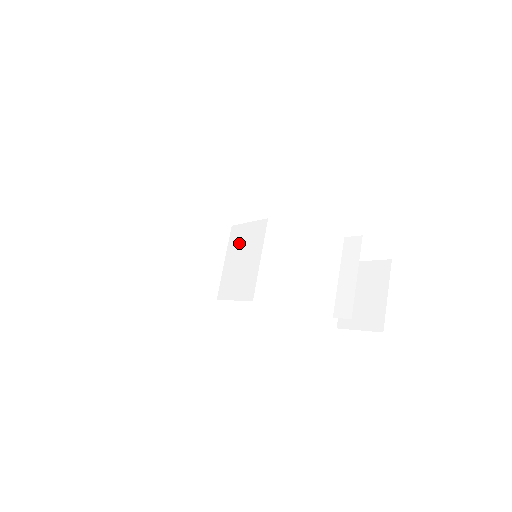
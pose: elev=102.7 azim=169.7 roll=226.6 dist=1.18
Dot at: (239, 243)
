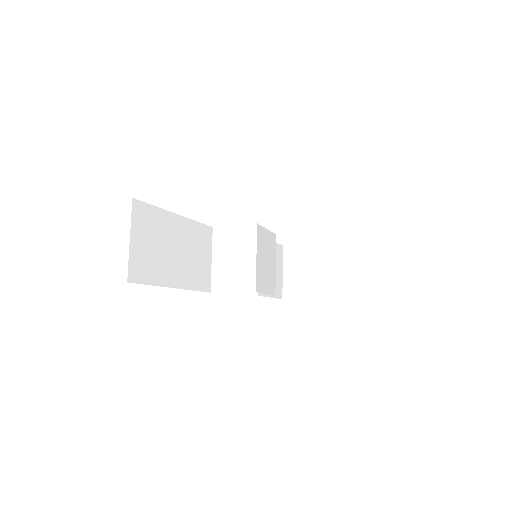
Dot at: (227, 243)
